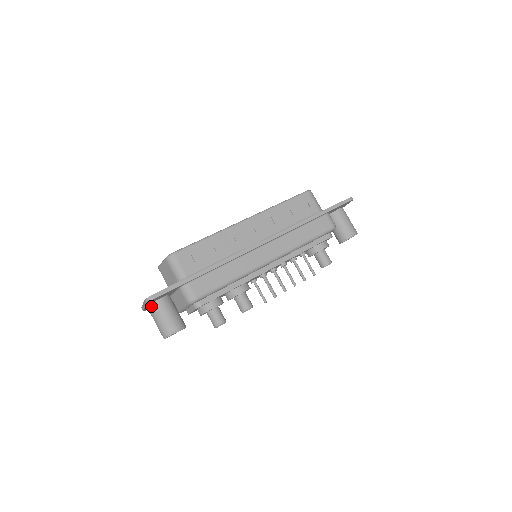
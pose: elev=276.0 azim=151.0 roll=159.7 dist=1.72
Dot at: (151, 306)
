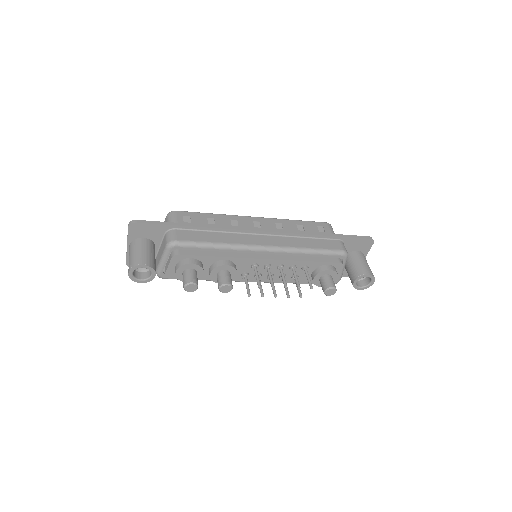
Dot at: (132, 242)
